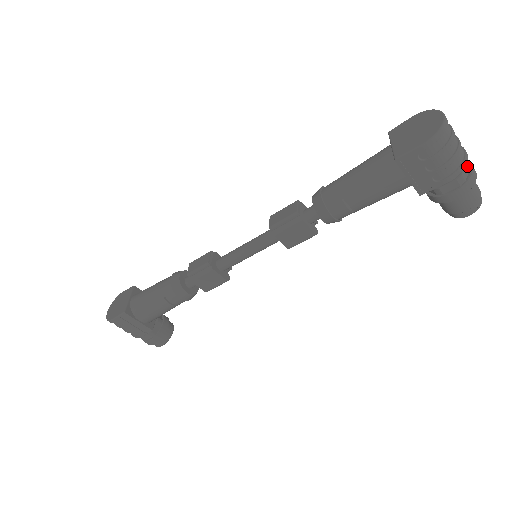
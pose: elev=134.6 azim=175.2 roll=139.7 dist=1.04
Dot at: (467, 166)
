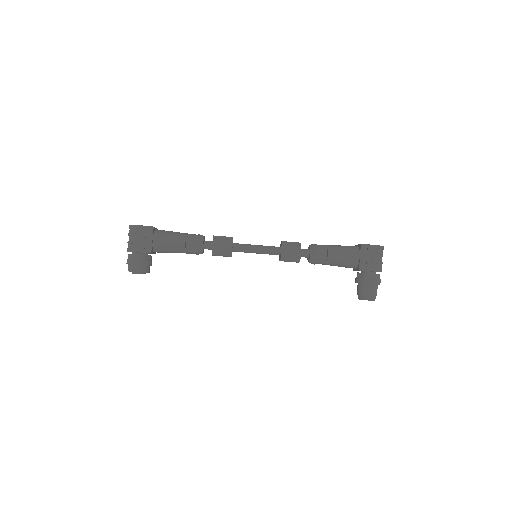
Dot at: (379, 276)
